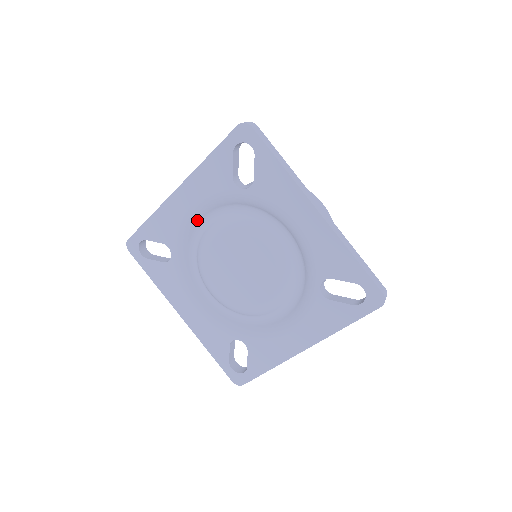
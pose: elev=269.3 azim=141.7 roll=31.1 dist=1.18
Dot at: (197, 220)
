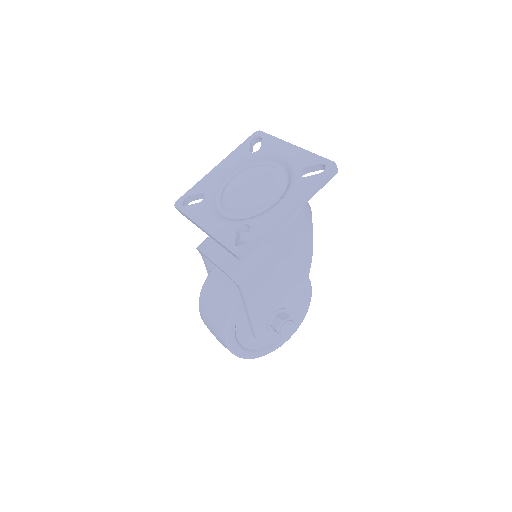
Dot at: (225, 178)
